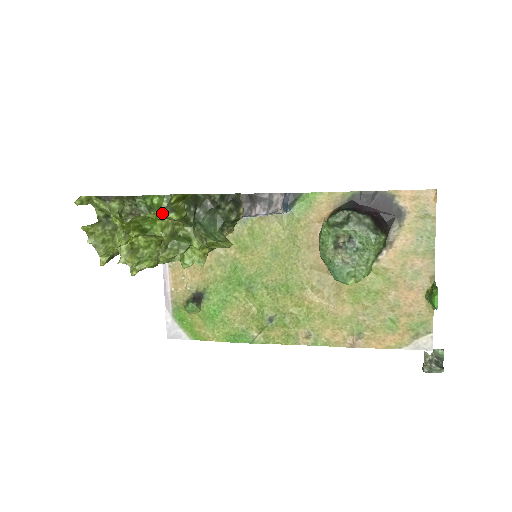
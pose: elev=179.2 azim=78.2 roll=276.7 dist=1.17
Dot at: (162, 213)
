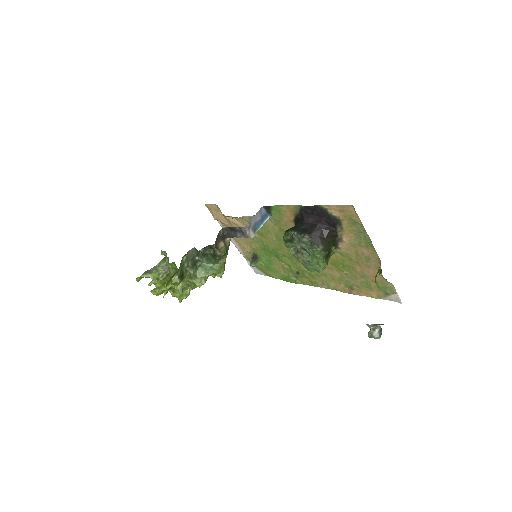
Dot at: occluded
